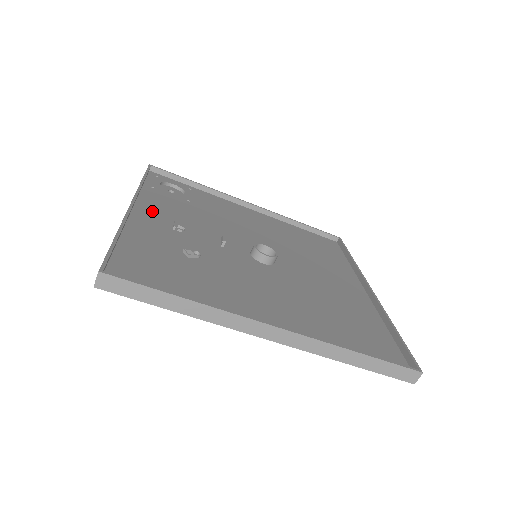
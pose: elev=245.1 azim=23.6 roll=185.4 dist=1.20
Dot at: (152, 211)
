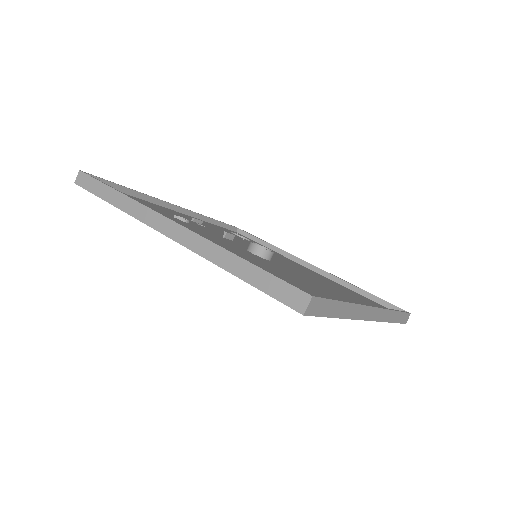
Dot at: occluded
